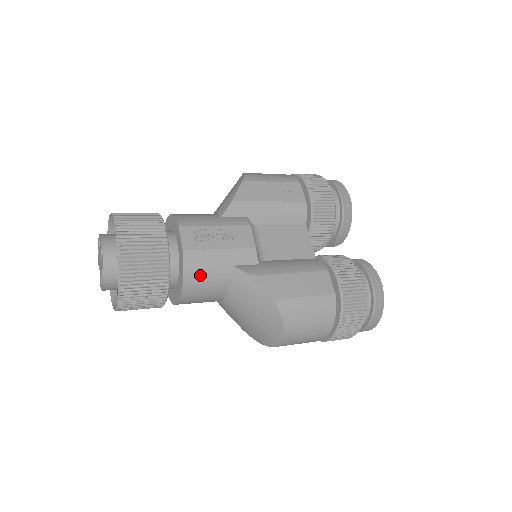
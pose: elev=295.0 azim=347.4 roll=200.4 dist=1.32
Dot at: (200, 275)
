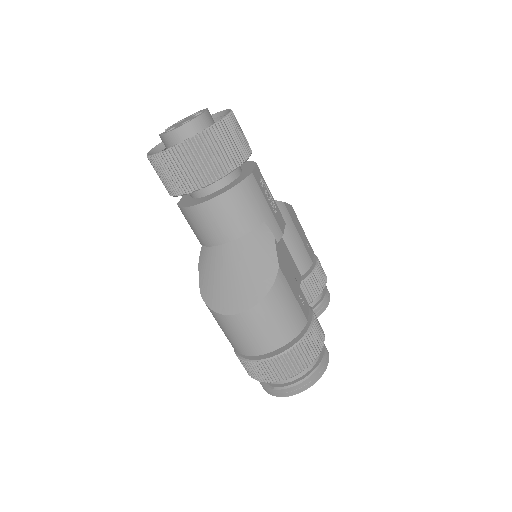
Dot at: (244, 199)
